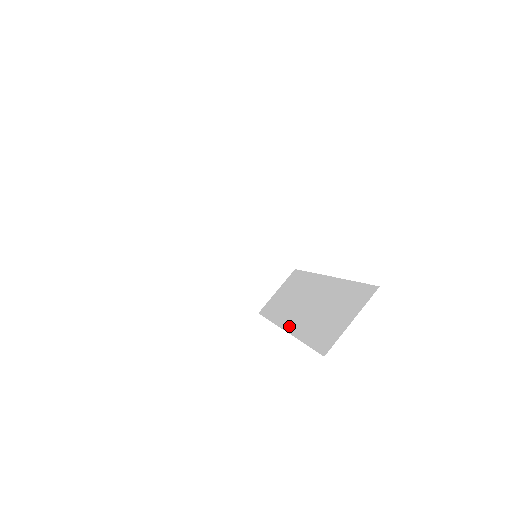
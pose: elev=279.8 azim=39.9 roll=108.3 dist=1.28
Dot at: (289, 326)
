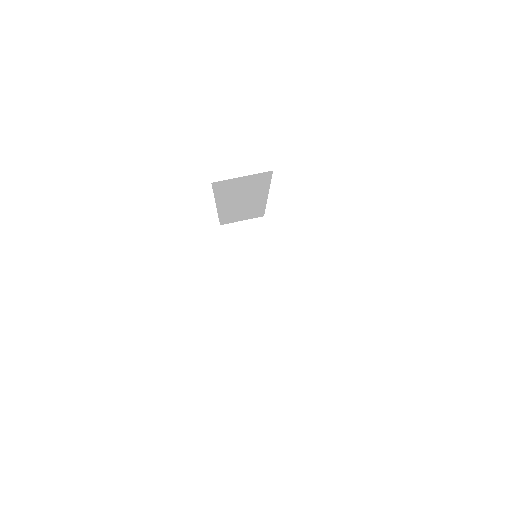
Dot at: occluded
